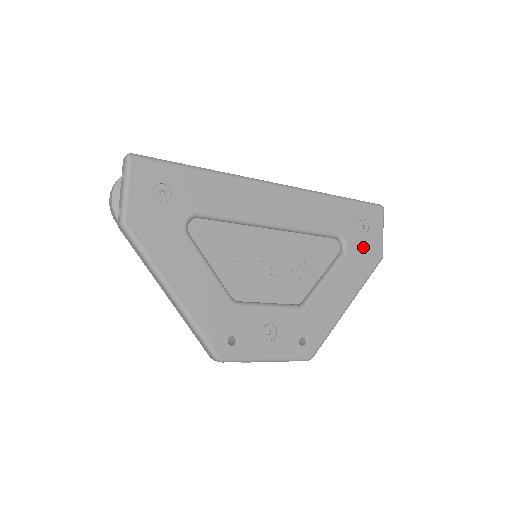
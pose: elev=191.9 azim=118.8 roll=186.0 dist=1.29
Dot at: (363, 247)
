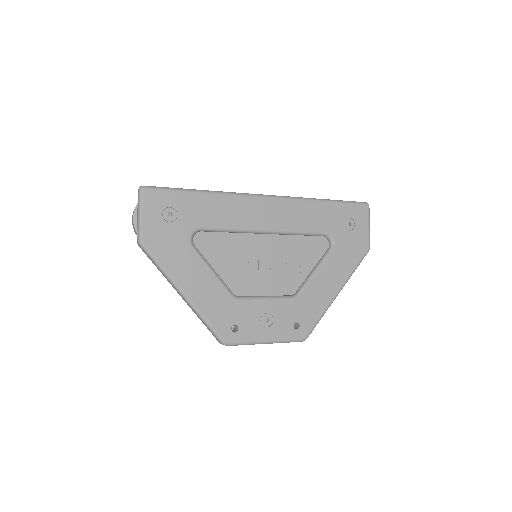
Dot at: (350, 242)
